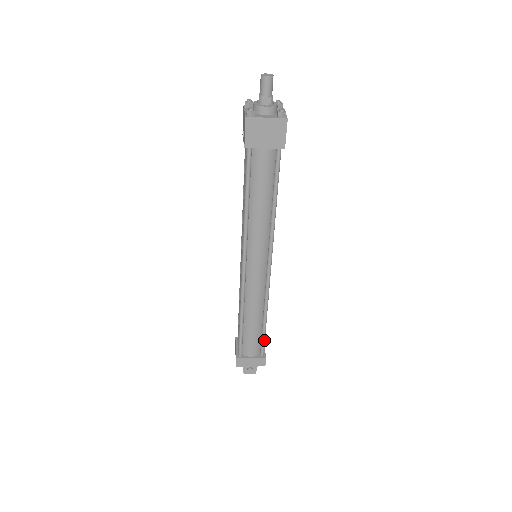
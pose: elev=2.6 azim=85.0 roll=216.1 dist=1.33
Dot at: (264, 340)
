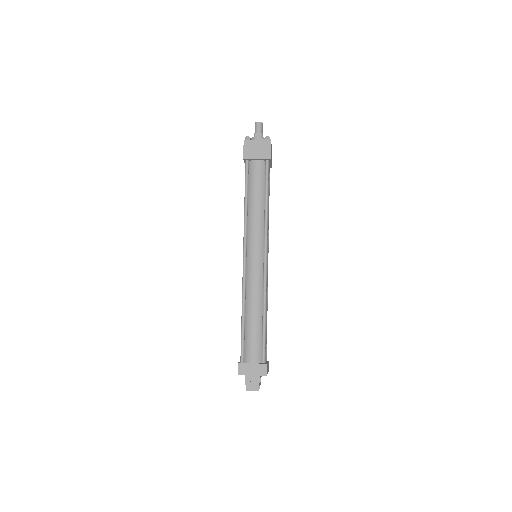
Dot at: (264, 342)
